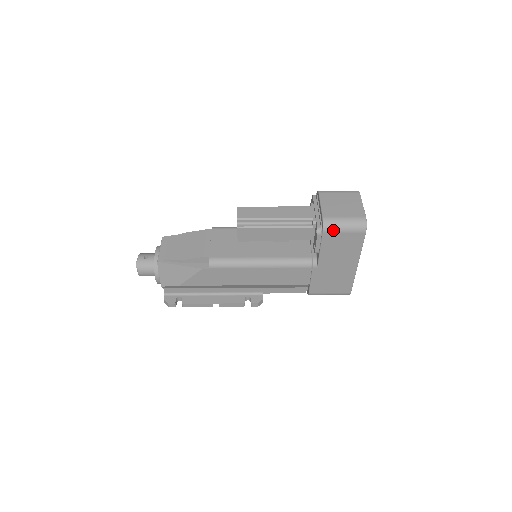
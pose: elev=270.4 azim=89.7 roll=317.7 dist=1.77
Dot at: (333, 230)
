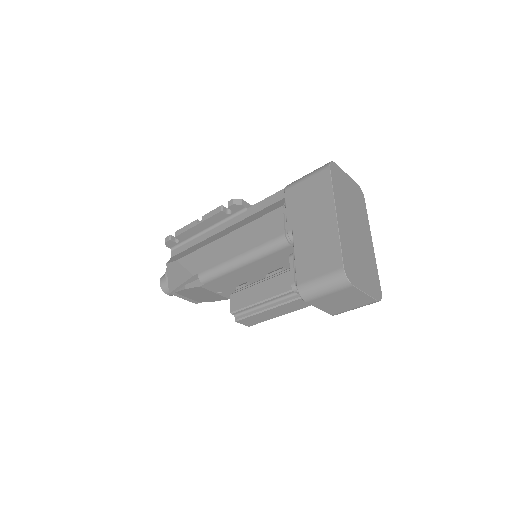
Dot at: occluded
